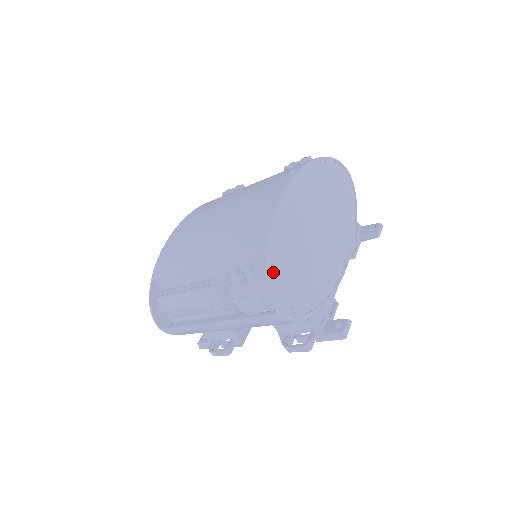
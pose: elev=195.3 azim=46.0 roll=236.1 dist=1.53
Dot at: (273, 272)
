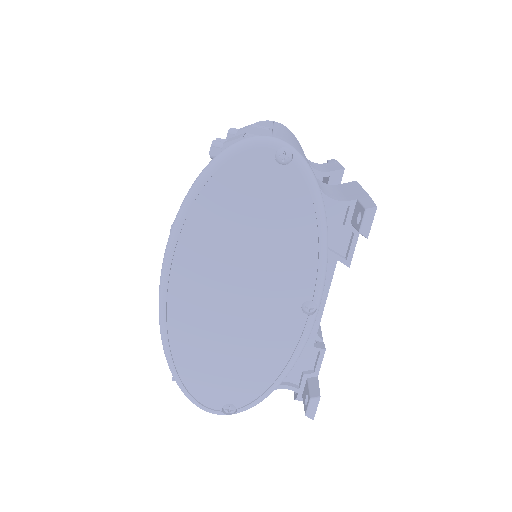
Dot at: (182, 388)
